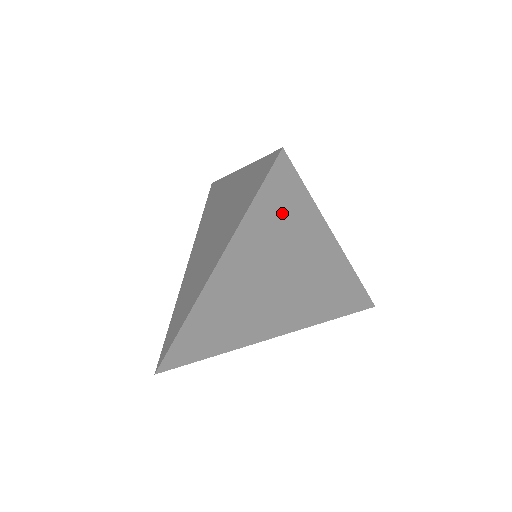
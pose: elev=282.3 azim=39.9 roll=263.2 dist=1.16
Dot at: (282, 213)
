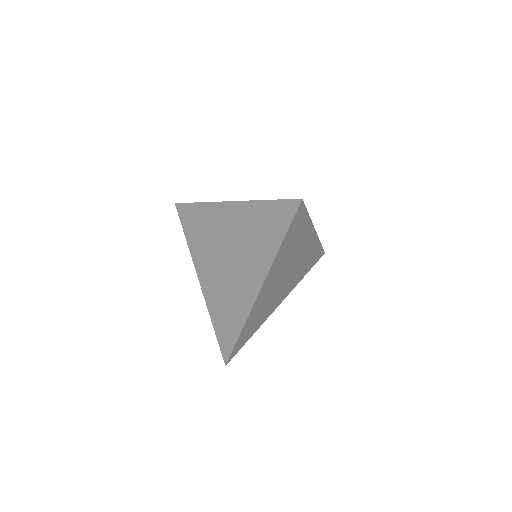
Dot at: (296, 233)
